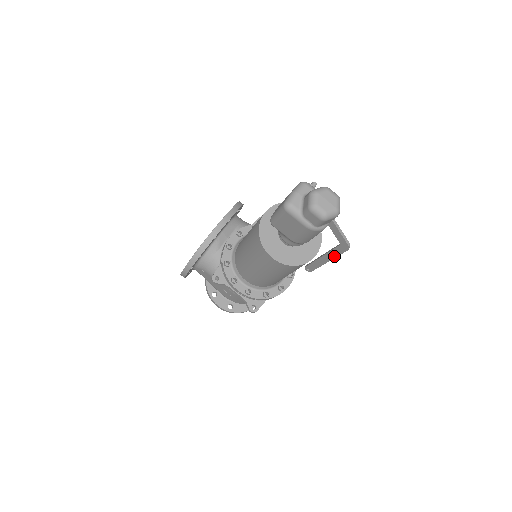
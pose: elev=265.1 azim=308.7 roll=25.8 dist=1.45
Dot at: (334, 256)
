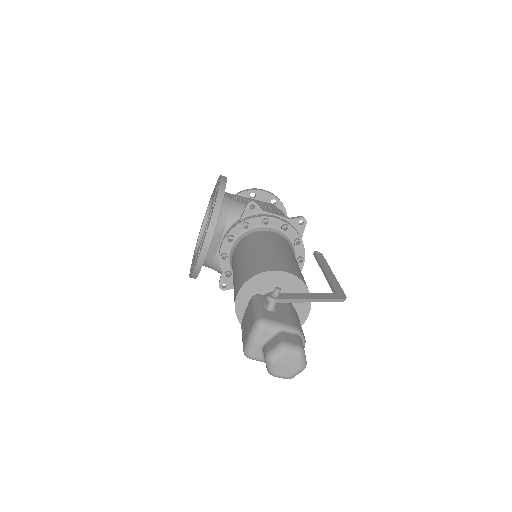
Dot at: occluded
